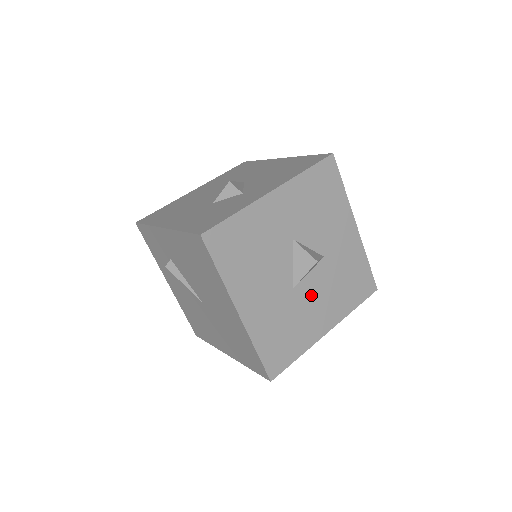
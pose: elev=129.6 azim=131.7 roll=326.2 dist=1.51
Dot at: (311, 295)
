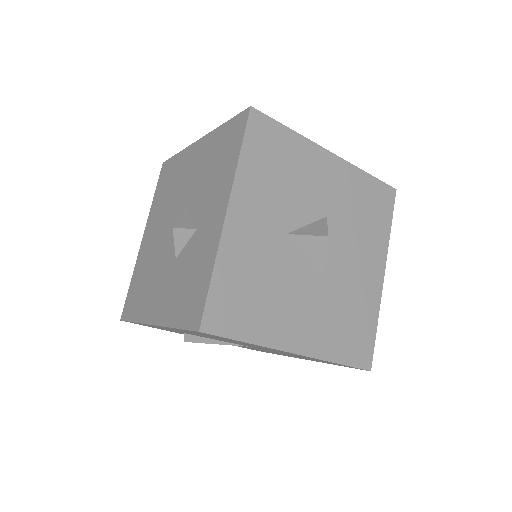
Dot at: (344, 263)
